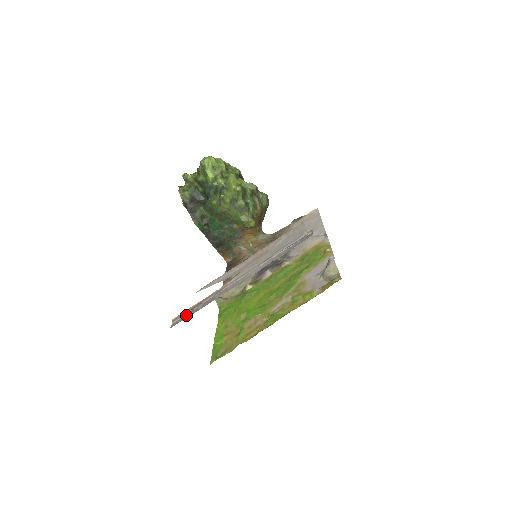
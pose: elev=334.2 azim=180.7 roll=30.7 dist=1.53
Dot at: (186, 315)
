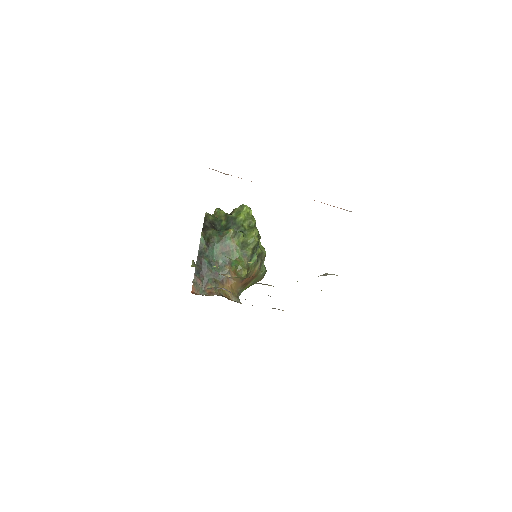
Dot at: occluded
